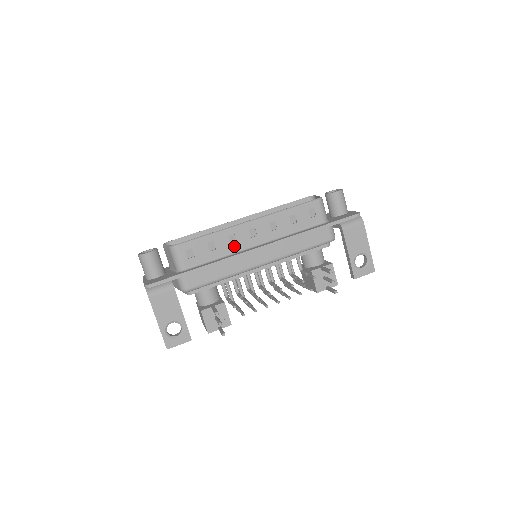
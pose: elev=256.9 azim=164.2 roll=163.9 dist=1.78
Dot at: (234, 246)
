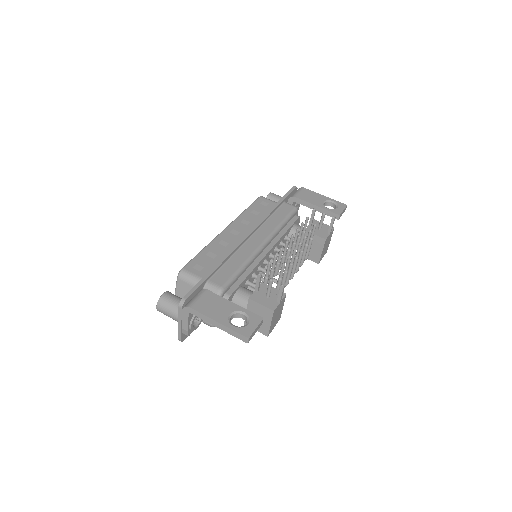
Dot at: (229, 246)
